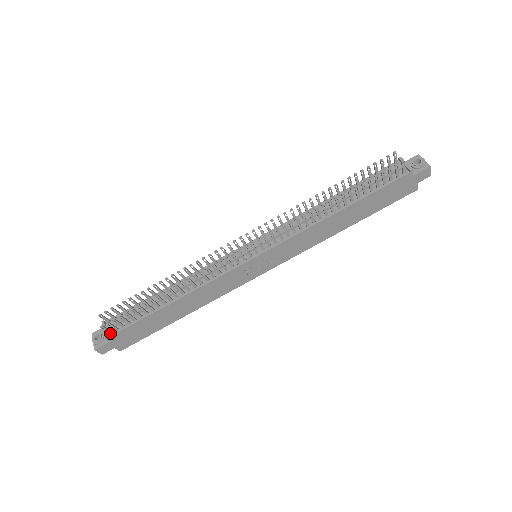
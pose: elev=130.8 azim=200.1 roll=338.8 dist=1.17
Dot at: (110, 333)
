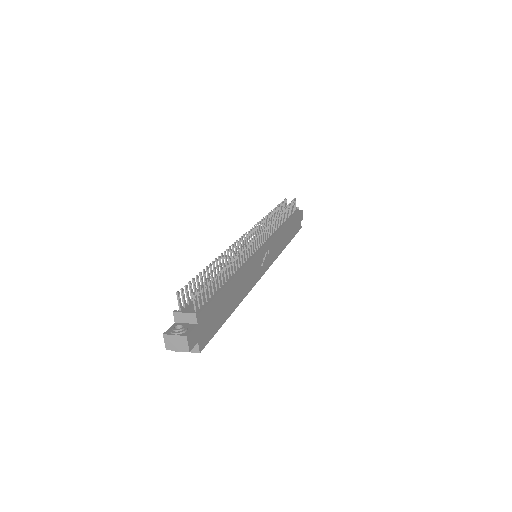
Dot at: (196, 311)
